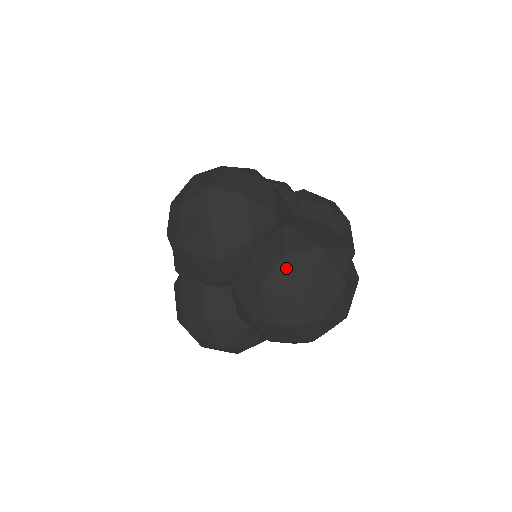
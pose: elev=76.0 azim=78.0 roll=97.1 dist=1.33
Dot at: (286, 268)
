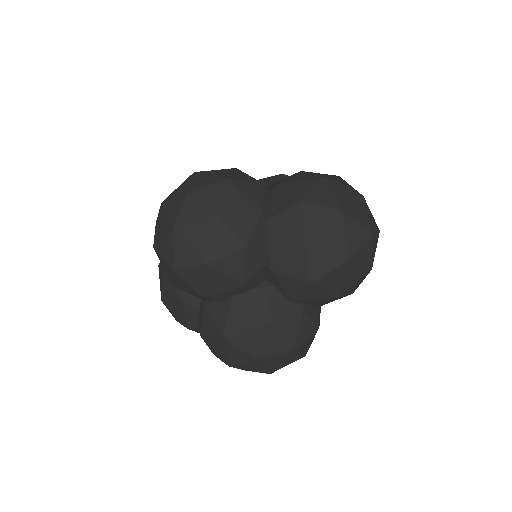
Dot at: (312, 207)
